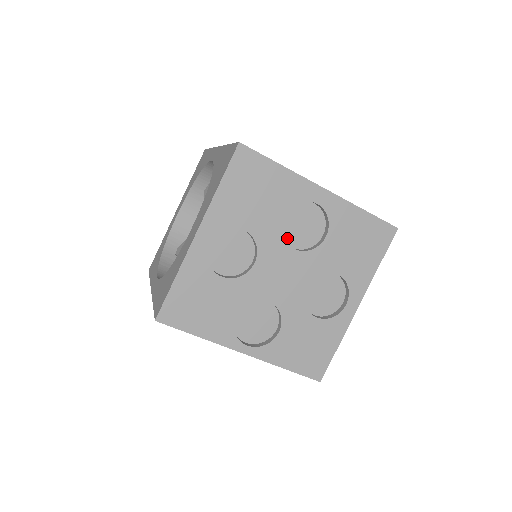
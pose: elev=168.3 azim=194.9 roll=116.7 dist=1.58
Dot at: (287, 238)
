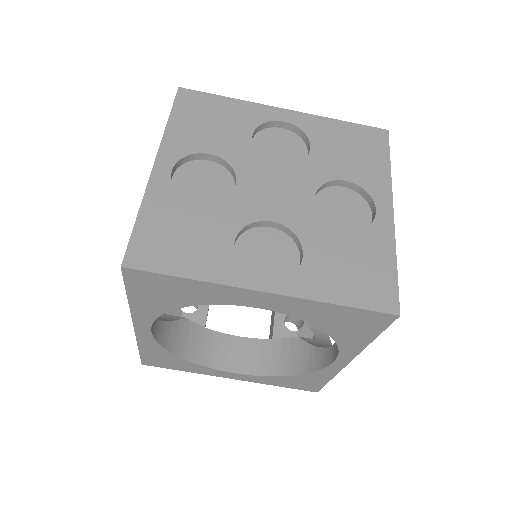
Dot at: occluded
